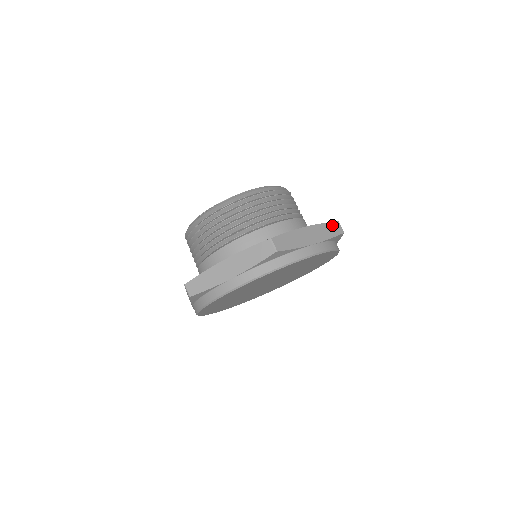
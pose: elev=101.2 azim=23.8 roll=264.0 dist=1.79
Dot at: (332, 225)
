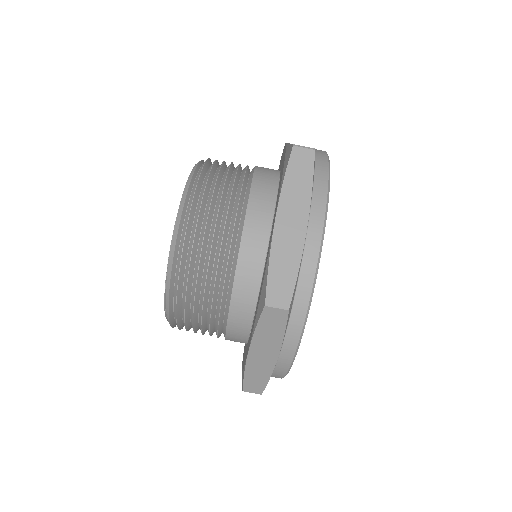
Dot at: (293, 164)
